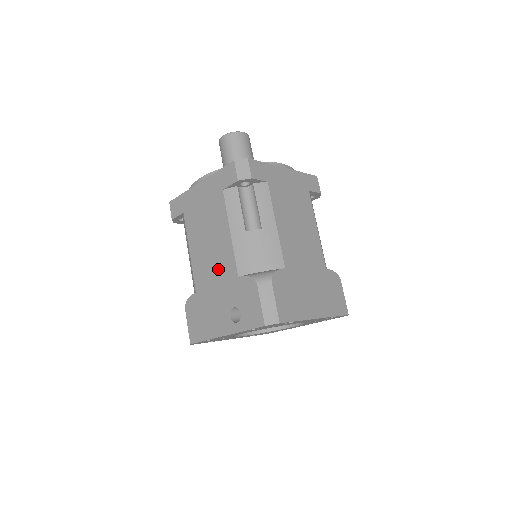
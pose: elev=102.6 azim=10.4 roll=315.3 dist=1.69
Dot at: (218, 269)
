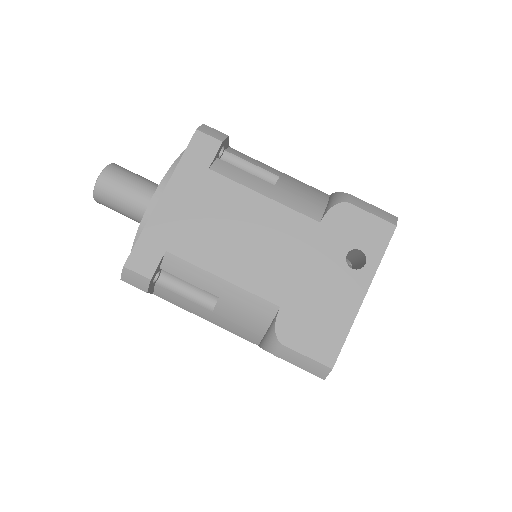
Dot at: (286, 246)
